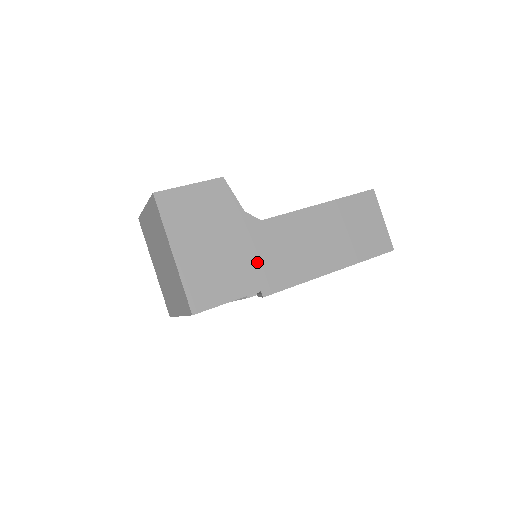
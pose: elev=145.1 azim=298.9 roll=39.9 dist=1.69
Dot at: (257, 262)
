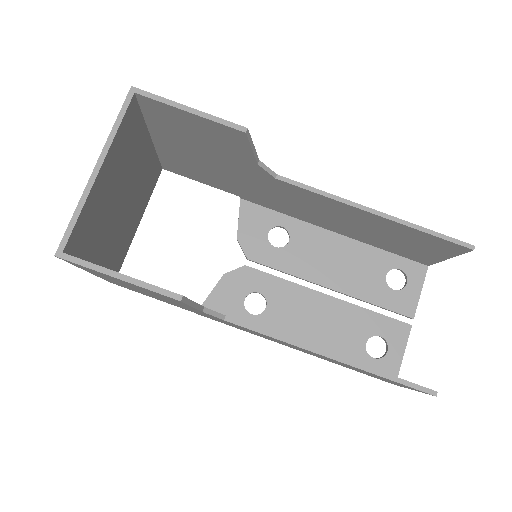
Dot at: occluded
